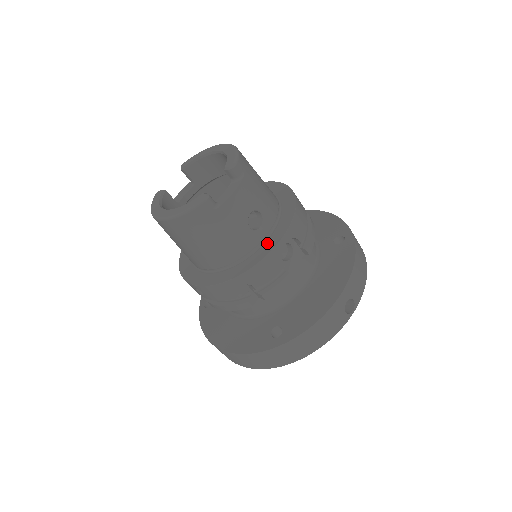
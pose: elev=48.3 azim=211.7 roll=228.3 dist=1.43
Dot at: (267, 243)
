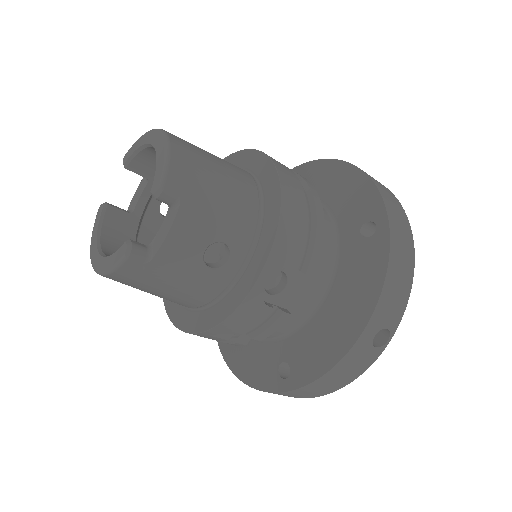
Dot at: (241, 281)
